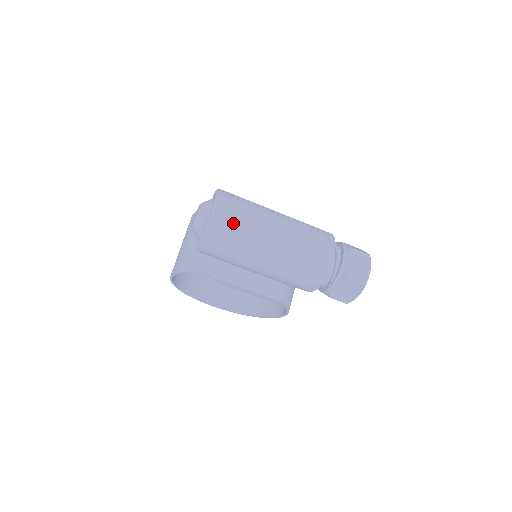
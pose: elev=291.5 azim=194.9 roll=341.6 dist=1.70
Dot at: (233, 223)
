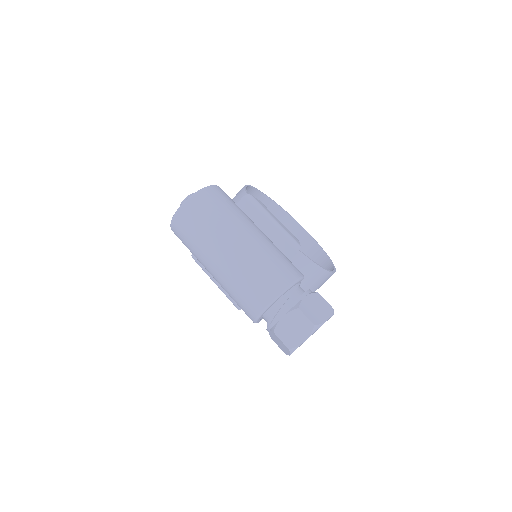
Dot at: (190, 228)
